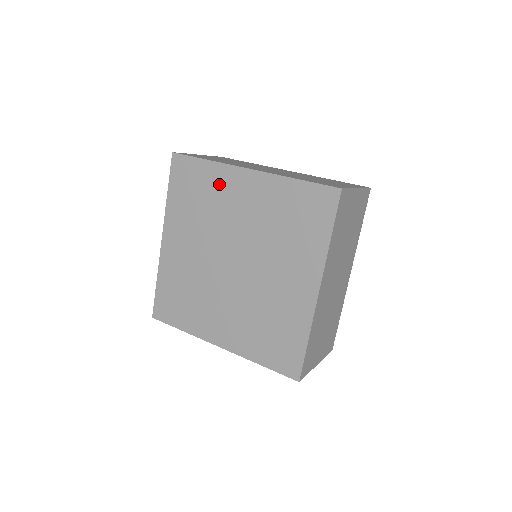
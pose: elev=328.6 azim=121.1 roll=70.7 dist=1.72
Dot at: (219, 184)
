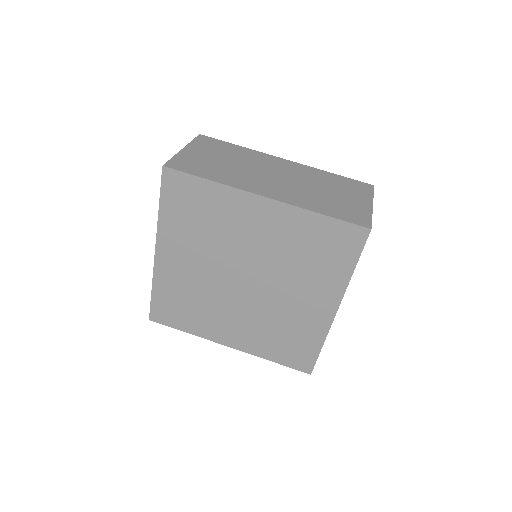
Dot at: (227, 207)
